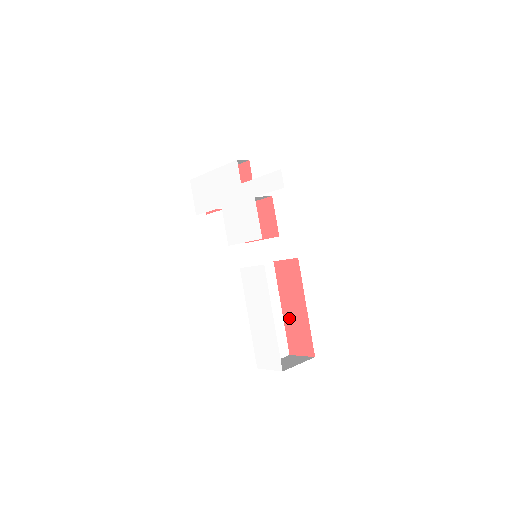
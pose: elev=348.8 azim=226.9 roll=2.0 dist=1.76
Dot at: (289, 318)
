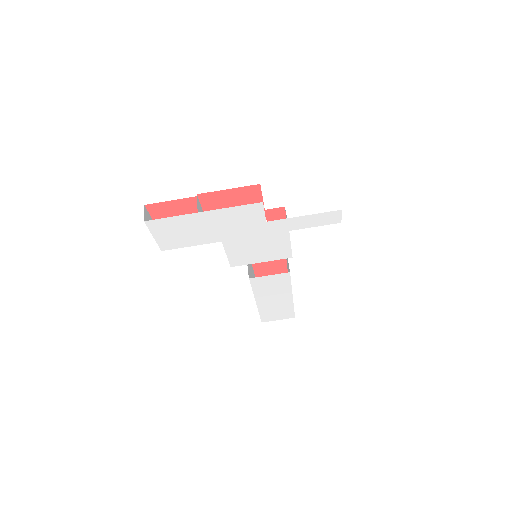
Dot at: (261, 265)
